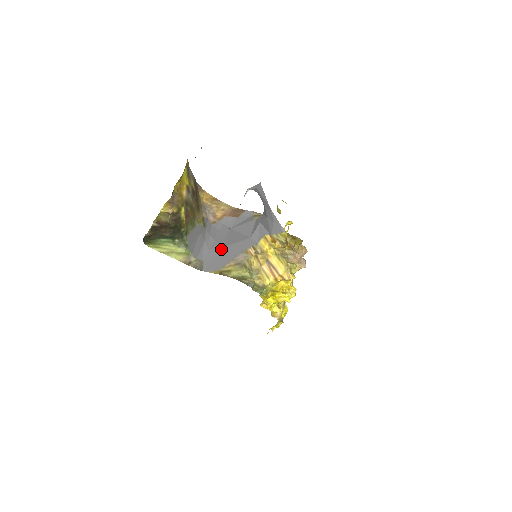
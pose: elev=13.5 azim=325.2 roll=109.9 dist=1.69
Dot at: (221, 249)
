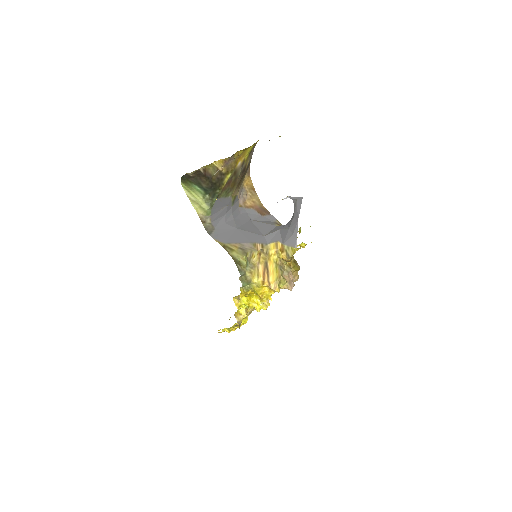
Dot at: (235, 229)
